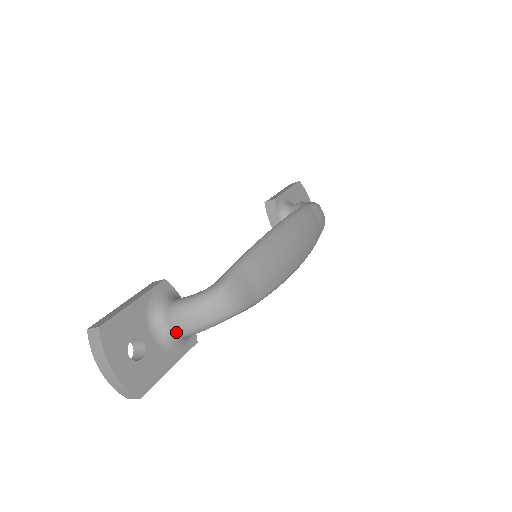
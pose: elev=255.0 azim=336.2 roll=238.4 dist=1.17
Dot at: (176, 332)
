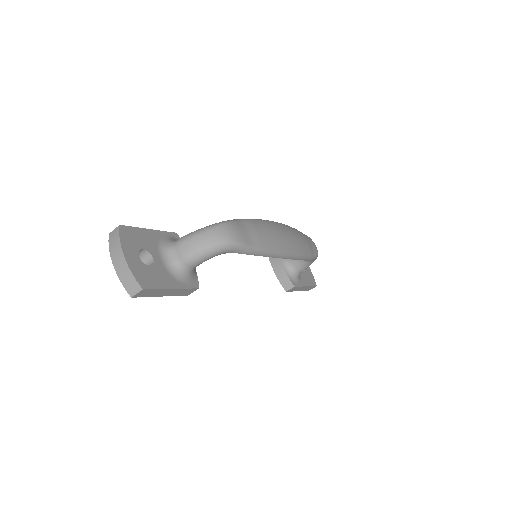
Dot at: (181, 257)
